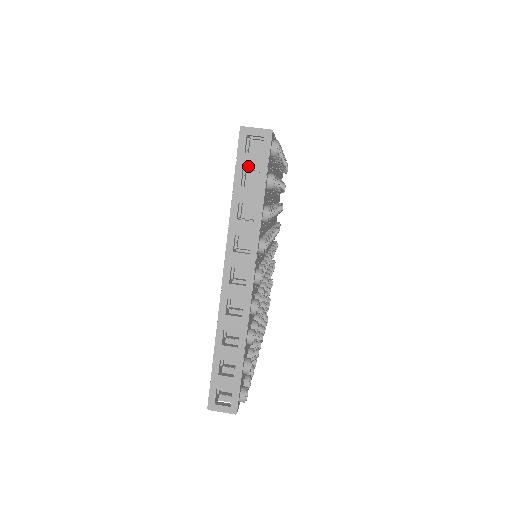
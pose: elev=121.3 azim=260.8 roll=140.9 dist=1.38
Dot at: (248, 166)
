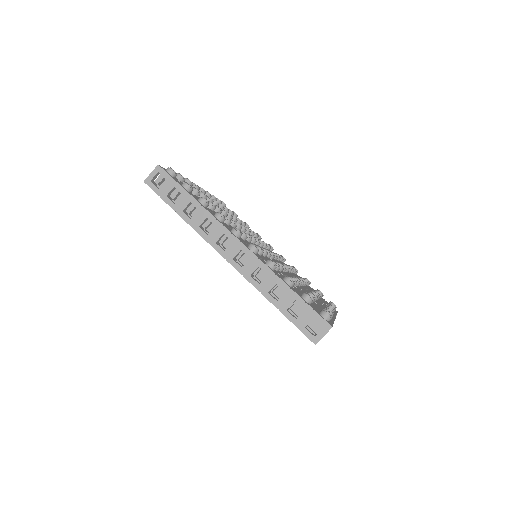
Dot at: occluded
